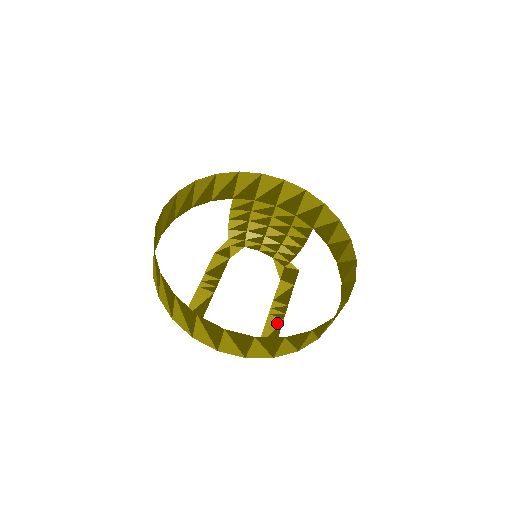
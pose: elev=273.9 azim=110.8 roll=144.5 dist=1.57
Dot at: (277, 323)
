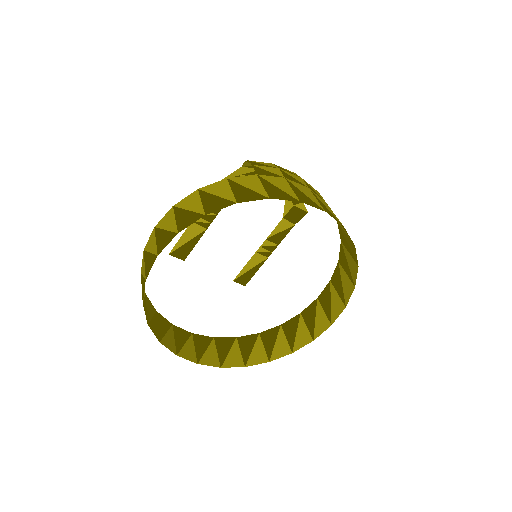
Dot at: (260, 261)
